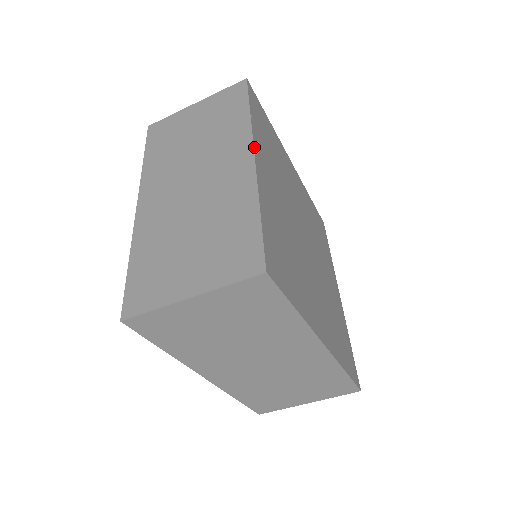
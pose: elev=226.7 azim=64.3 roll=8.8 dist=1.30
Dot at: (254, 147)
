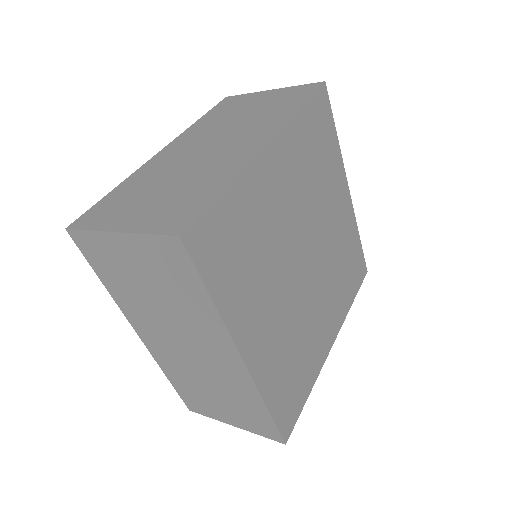
Dot at: (239, 350)
